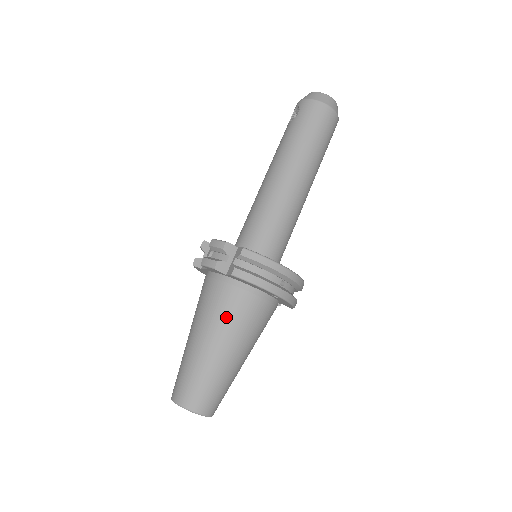
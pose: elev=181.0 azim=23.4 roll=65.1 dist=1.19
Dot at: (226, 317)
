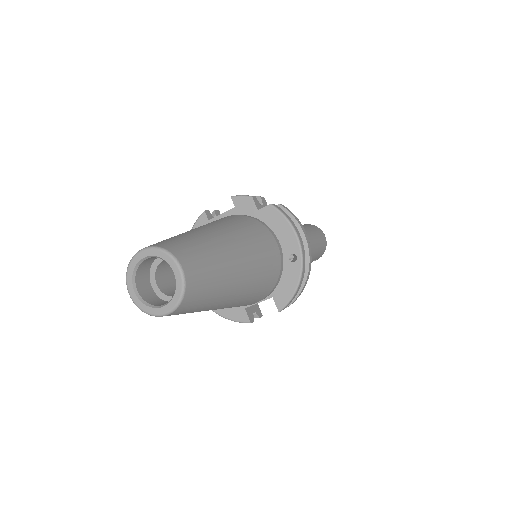
Dot at: (247, 231)
